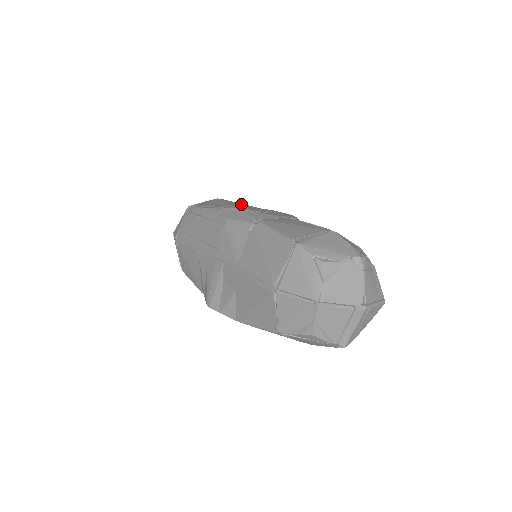
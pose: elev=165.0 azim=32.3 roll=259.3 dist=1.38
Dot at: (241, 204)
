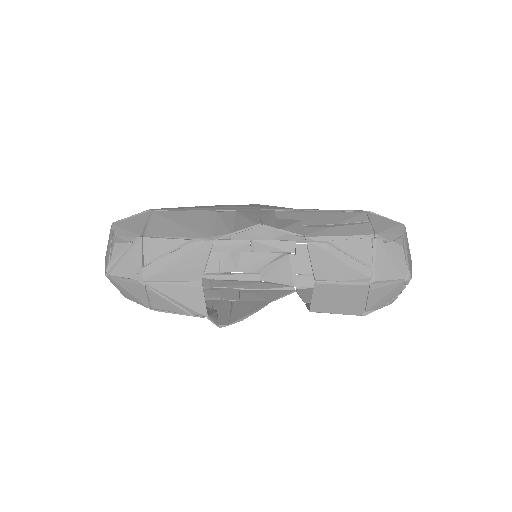
Dot at: occluded
